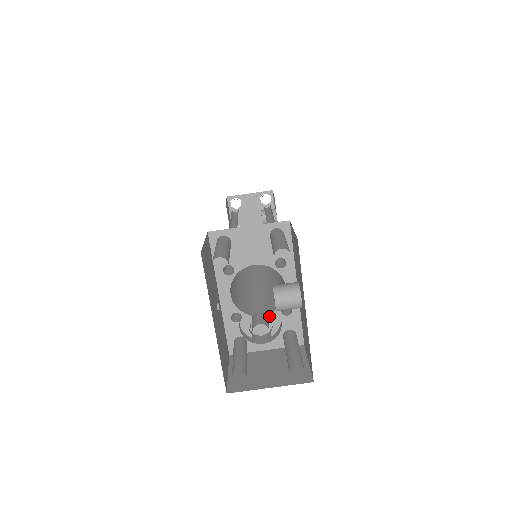
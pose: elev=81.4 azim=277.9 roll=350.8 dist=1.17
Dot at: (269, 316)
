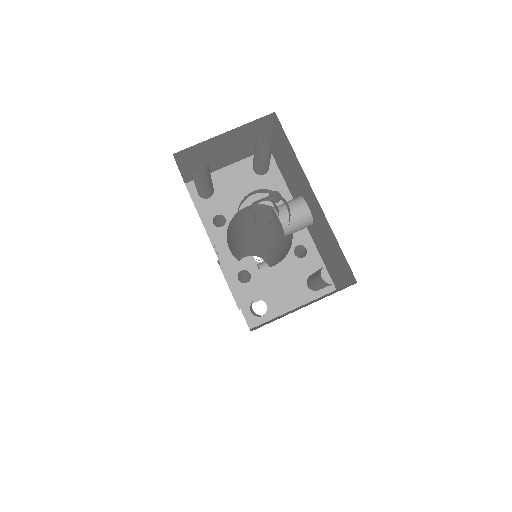
Dot at: (282, 264)
